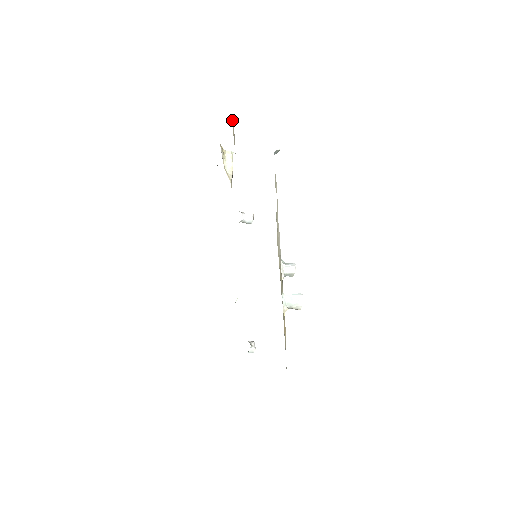
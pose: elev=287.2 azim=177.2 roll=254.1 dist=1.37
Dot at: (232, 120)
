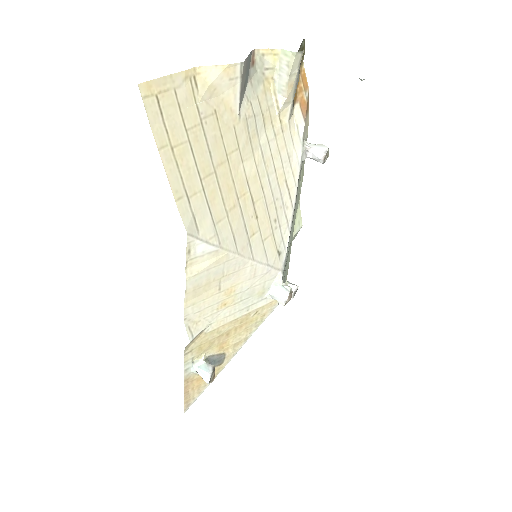
Dot at: (215, 66)
